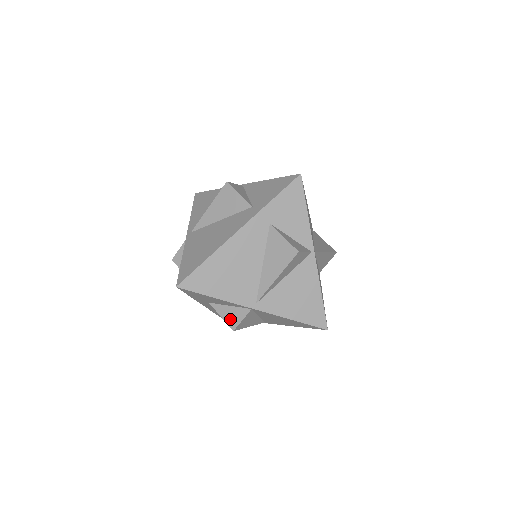
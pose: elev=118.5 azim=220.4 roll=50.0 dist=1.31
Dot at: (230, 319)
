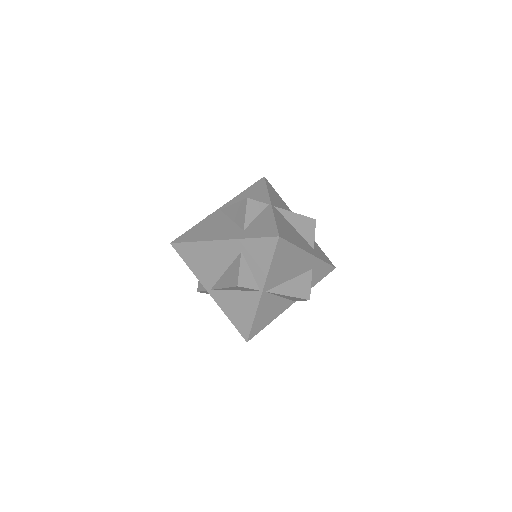
Dot at: (200, 283)
